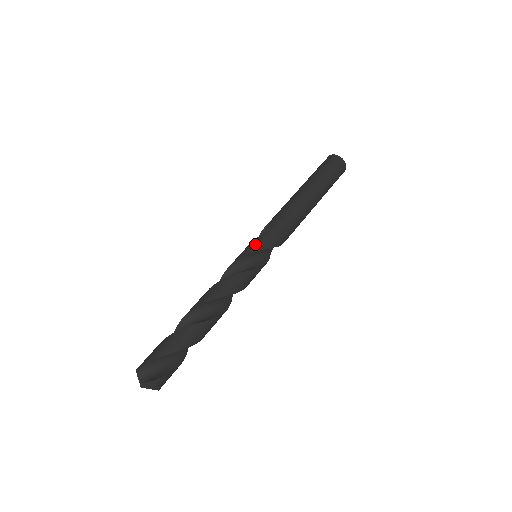
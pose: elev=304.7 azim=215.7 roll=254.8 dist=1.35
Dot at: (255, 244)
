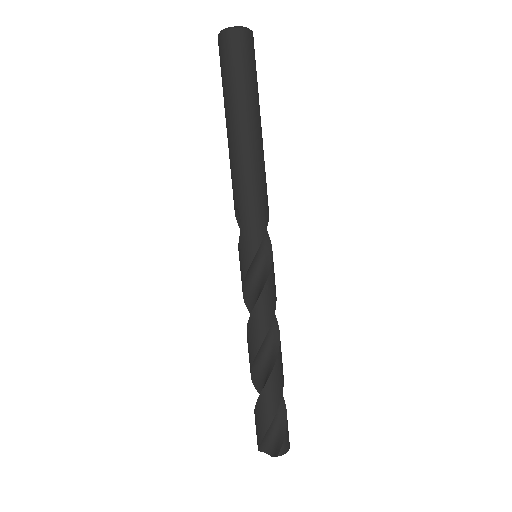
Dot at: (243, 253)
